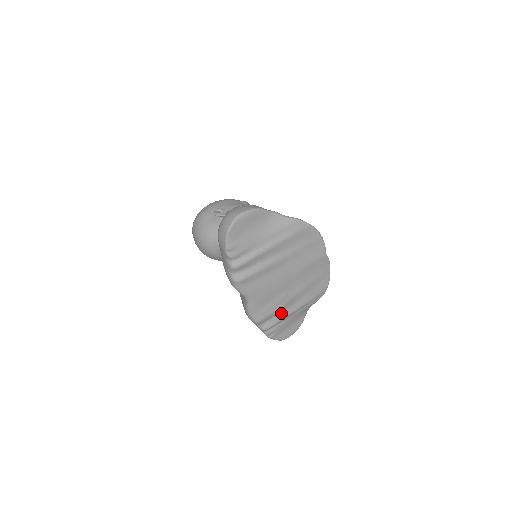
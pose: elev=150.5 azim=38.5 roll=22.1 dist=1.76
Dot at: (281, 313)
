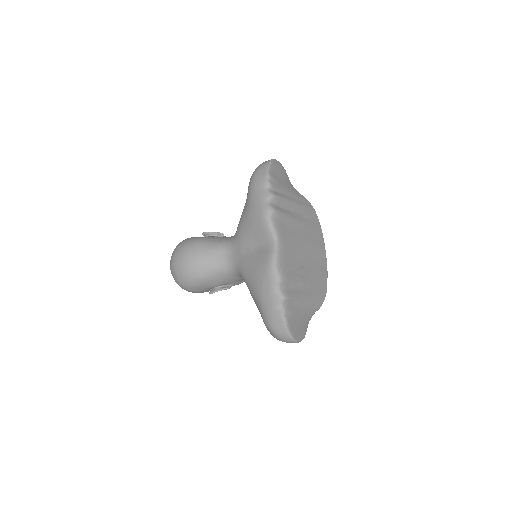
Dot at: (297, 289)
